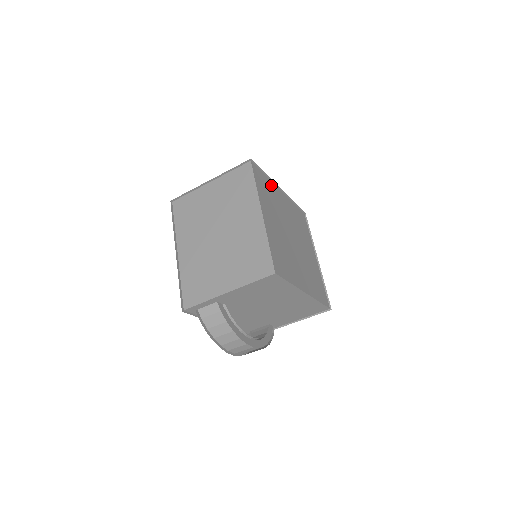
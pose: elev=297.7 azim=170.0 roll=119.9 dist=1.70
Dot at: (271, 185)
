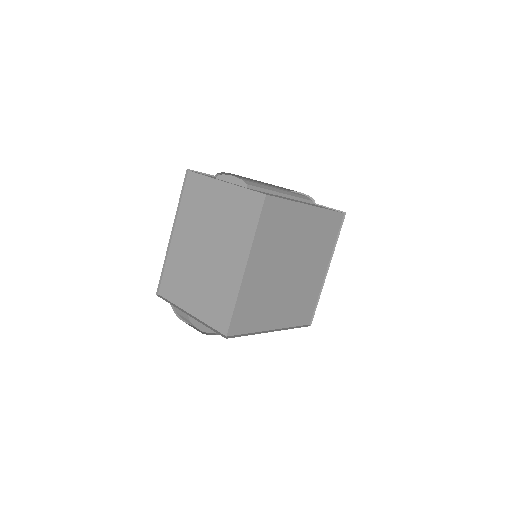
Dot at: (292, 209)
